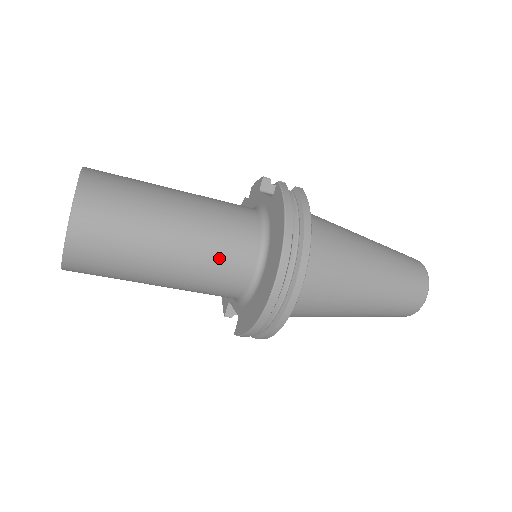
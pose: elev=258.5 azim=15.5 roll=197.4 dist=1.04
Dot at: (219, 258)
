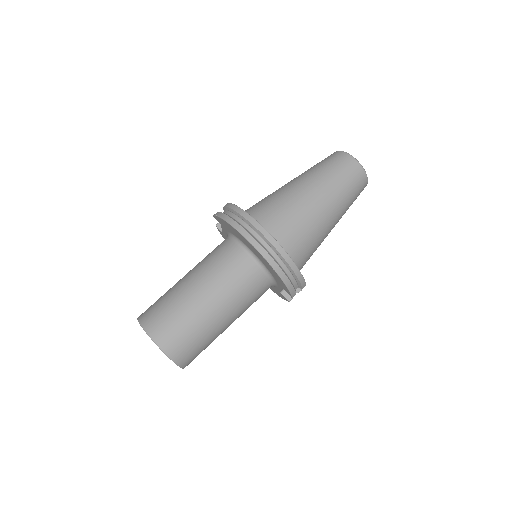
Dot at: (228, 273)
